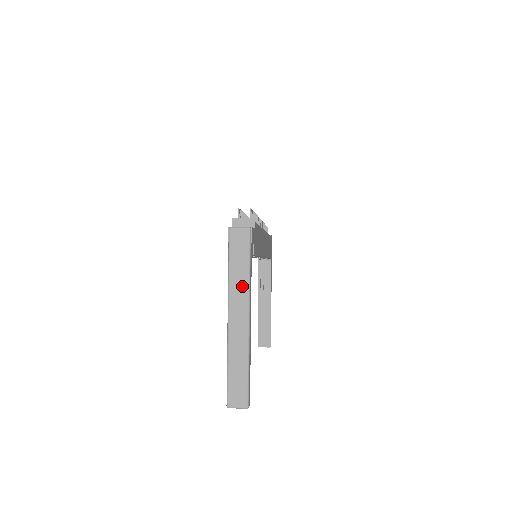
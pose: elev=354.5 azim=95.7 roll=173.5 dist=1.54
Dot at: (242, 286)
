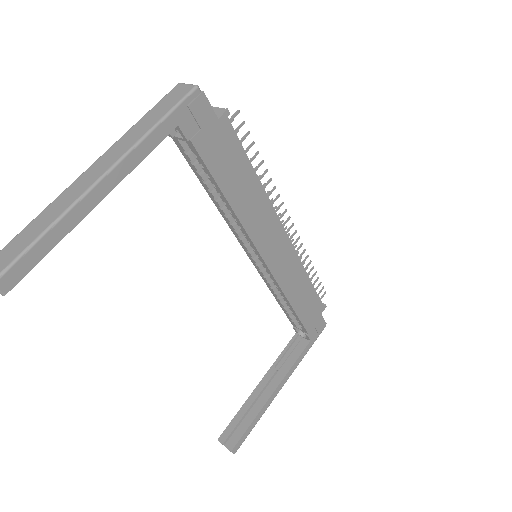
Dot at: (132, 139)
